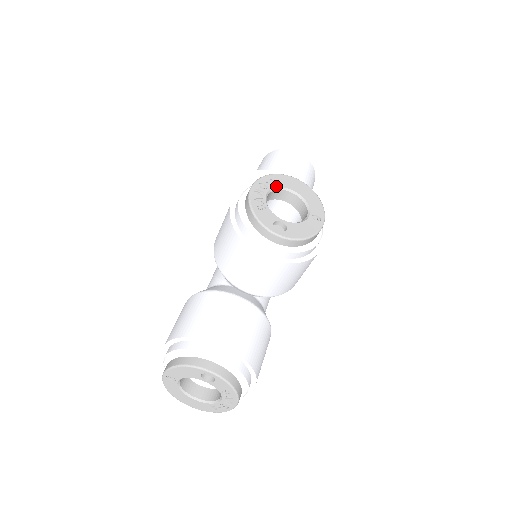
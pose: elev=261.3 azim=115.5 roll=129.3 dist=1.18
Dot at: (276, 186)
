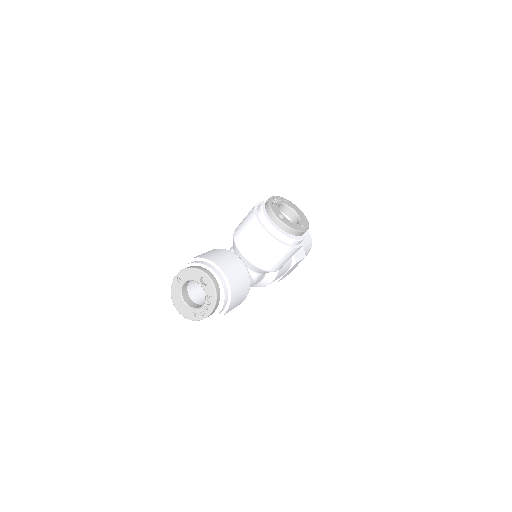
Dot at: (286, 204)
